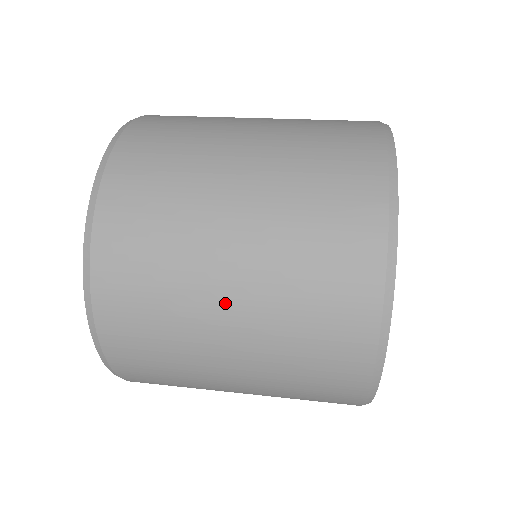
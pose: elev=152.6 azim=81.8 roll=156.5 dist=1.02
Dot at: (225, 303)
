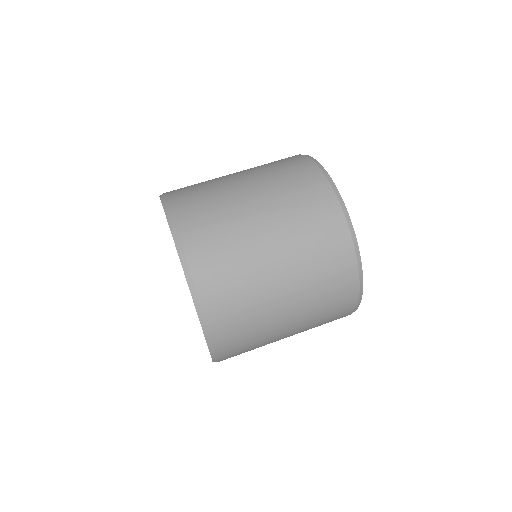
Dot at: occluded
